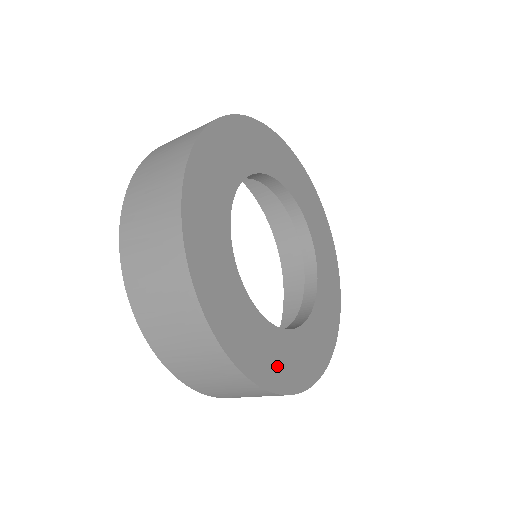
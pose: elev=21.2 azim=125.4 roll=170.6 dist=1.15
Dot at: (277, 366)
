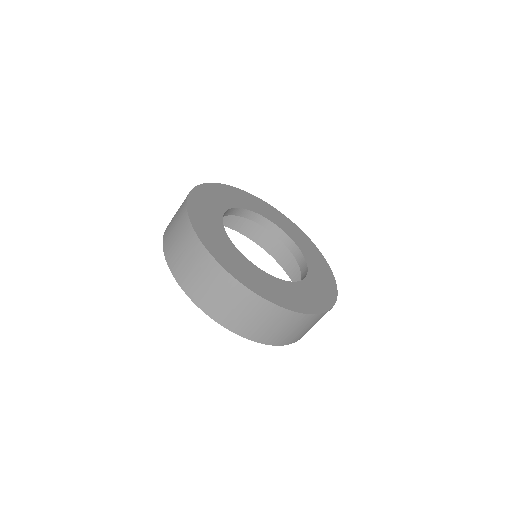
Dot at: (308, 301)
